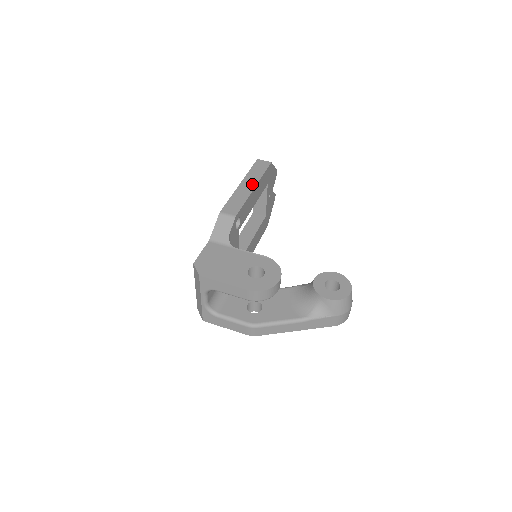
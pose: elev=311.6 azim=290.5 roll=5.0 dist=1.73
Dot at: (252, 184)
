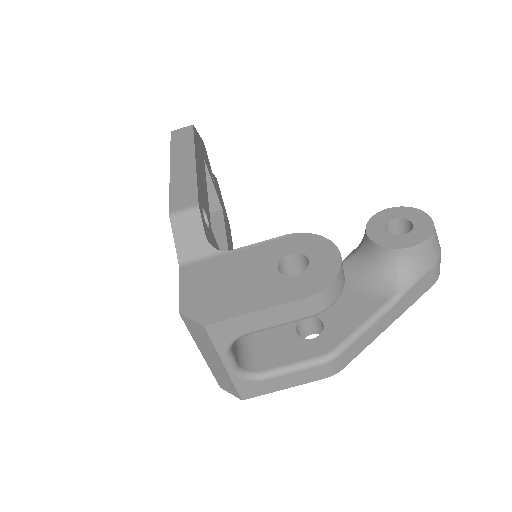
Dot at: (188, 158)
